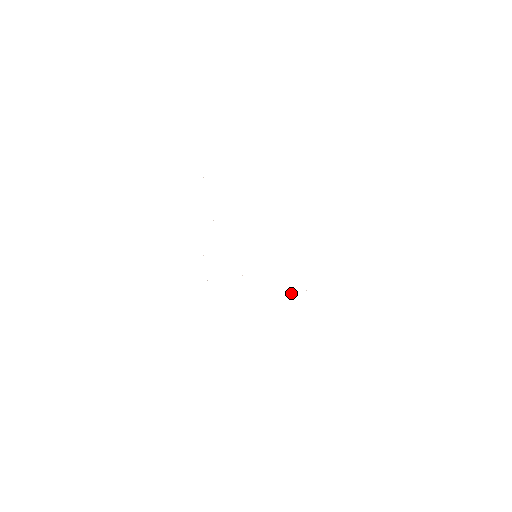
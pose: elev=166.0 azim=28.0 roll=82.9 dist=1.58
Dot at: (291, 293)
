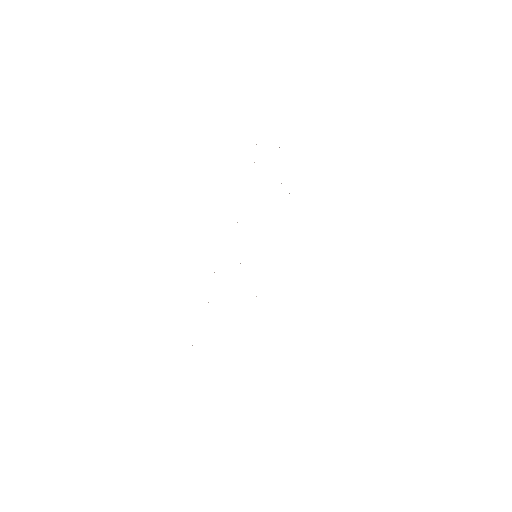
Dot at: occluded
